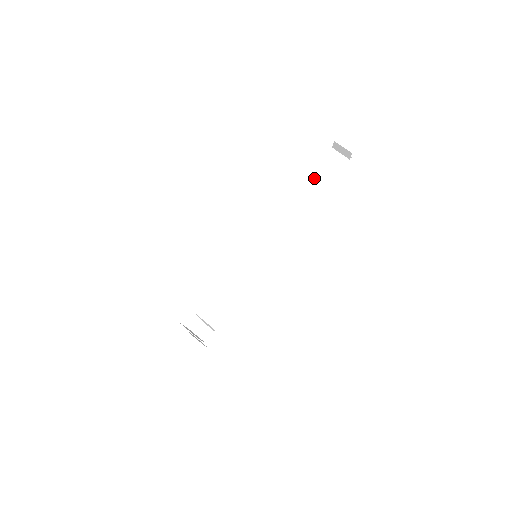
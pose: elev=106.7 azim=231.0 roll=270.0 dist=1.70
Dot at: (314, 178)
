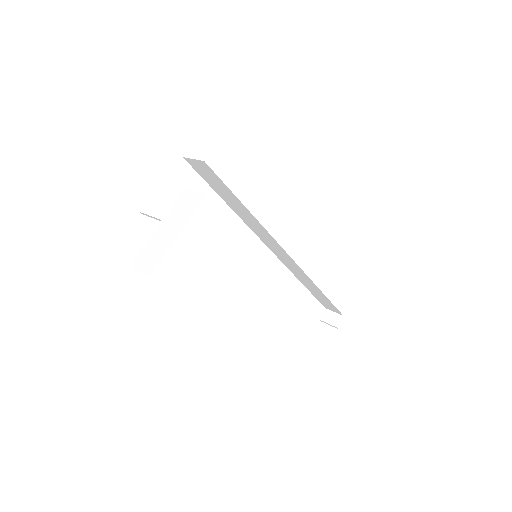
Dot at: occluded
